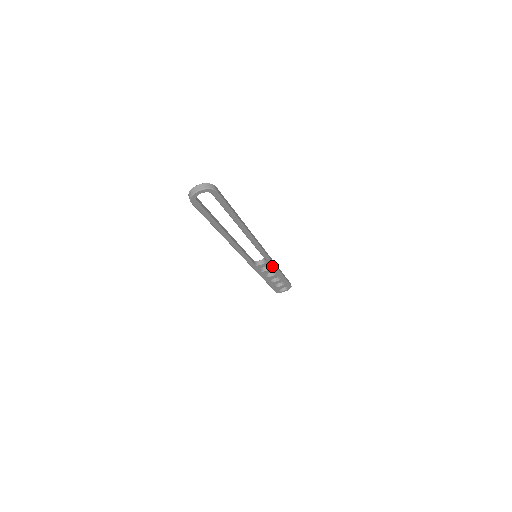
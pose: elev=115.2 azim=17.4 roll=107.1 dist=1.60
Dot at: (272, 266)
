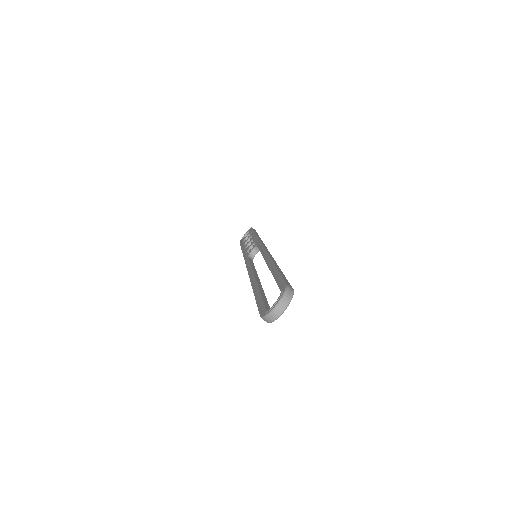
Dot at: occluded
